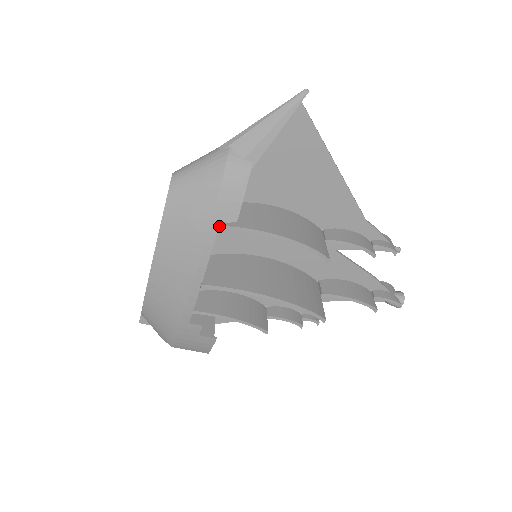
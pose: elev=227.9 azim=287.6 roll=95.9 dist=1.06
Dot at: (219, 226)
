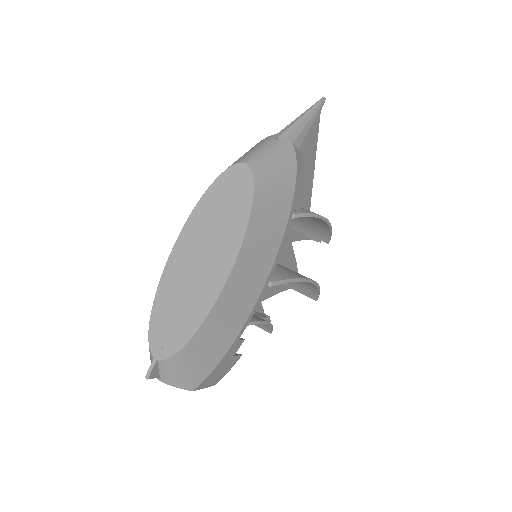
Dot at: (295, 214)
